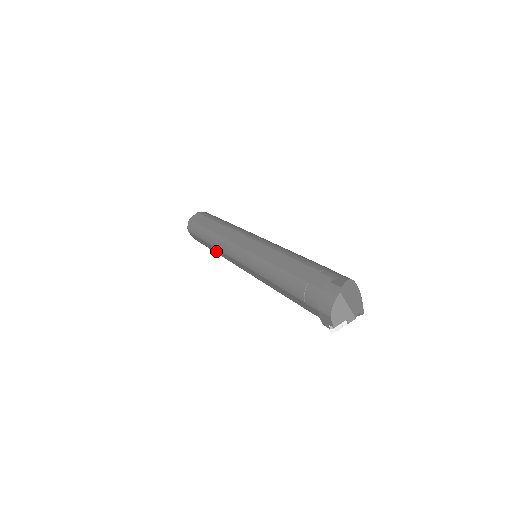
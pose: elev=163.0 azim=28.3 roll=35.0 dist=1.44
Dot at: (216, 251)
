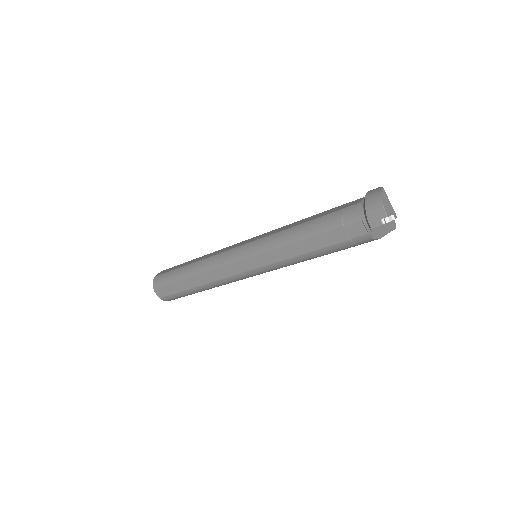
Dot at: (201, 281)
